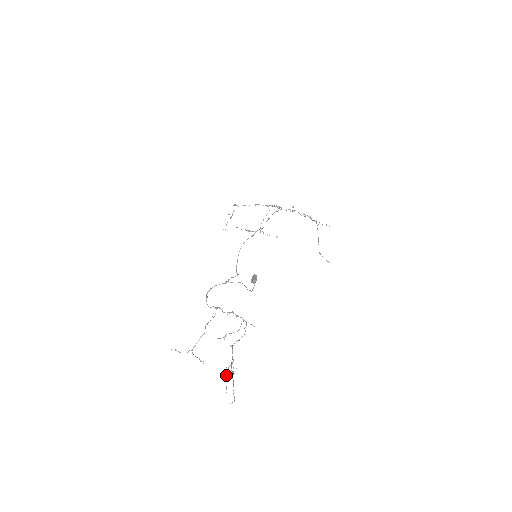
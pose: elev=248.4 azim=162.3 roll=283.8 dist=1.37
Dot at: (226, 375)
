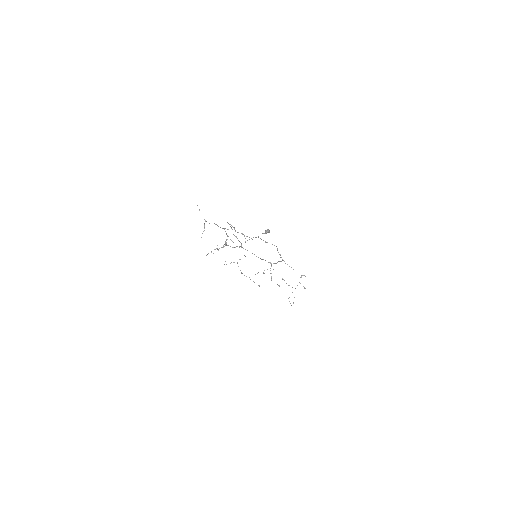
Dot at: (211, 251)
